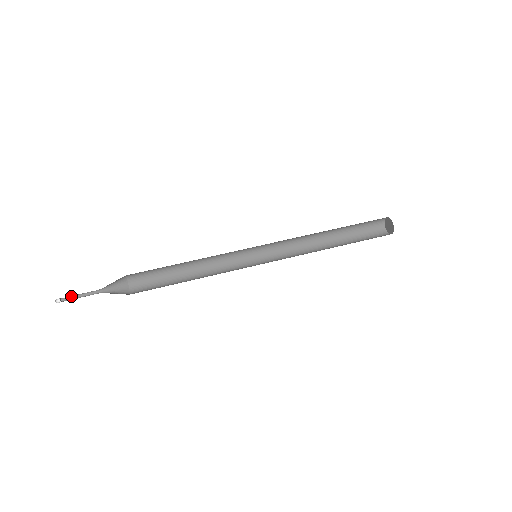
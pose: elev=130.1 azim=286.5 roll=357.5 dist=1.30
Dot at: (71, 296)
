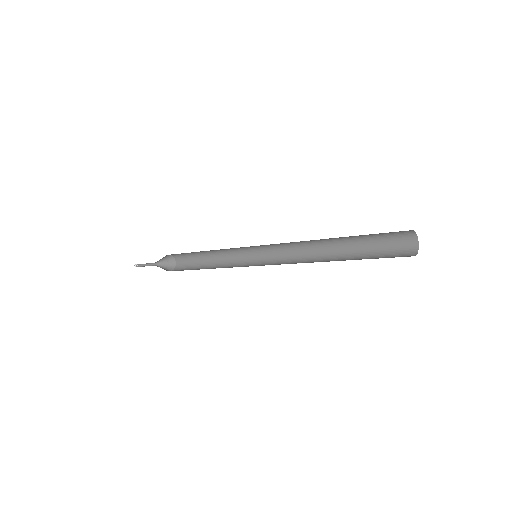
Dot at: (143, 264)
